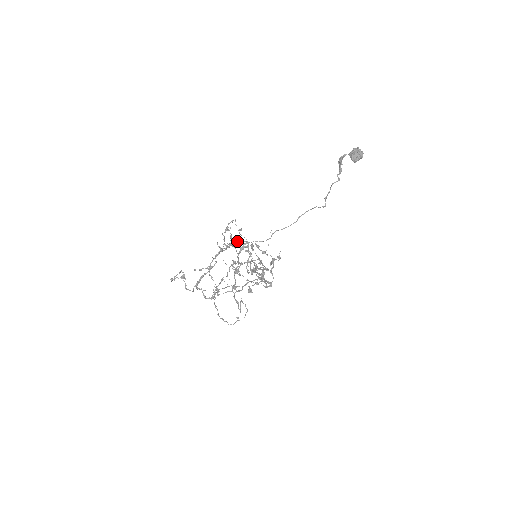
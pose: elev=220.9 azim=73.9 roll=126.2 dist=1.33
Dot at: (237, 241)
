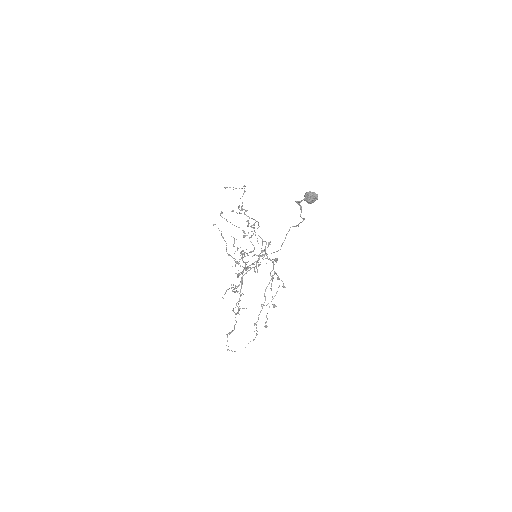
Dot at: occluded
